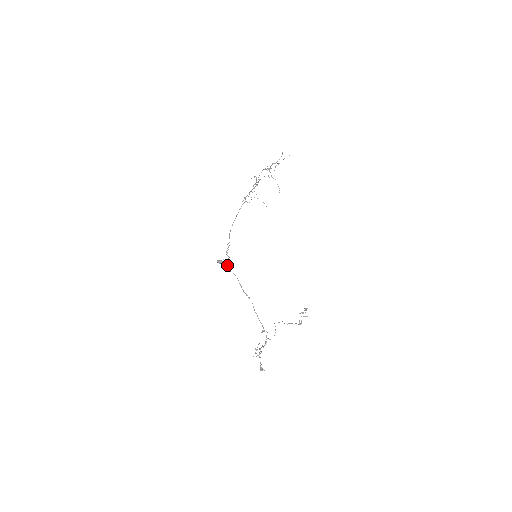
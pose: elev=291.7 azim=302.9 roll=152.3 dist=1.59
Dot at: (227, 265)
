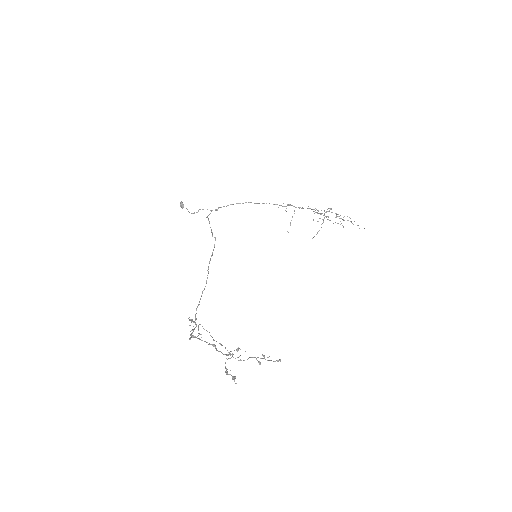
Dot at: occluded
